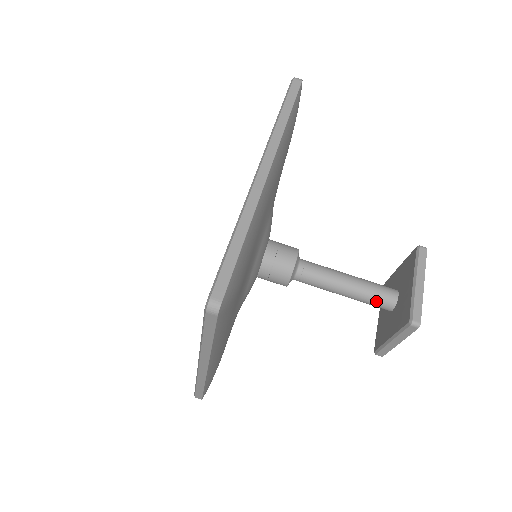
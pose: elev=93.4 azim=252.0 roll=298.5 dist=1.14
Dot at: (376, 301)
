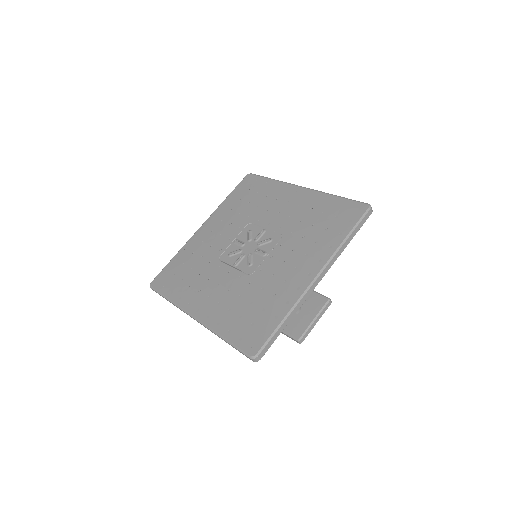
Dot at: occluded
